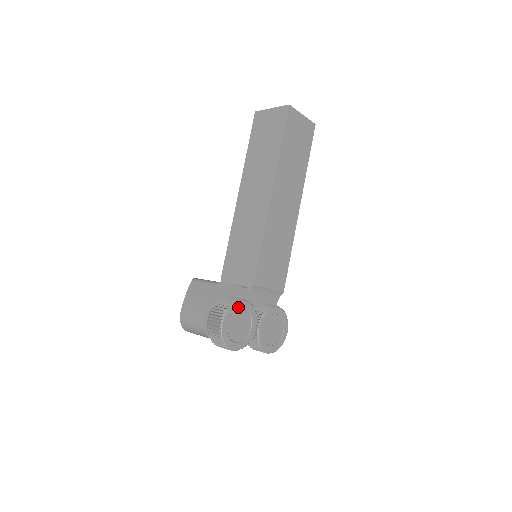
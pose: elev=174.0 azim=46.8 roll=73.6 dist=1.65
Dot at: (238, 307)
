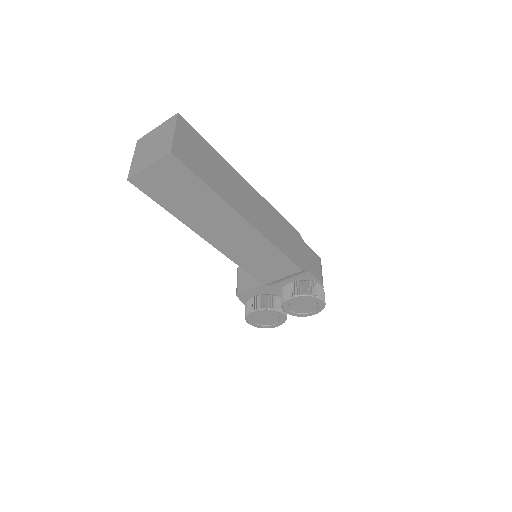
Dot at: (253, 315)
